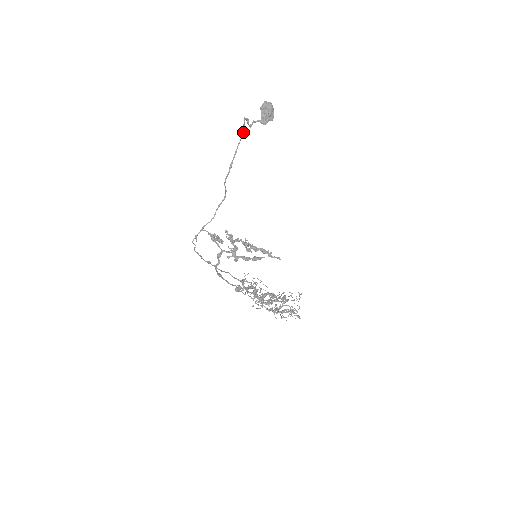
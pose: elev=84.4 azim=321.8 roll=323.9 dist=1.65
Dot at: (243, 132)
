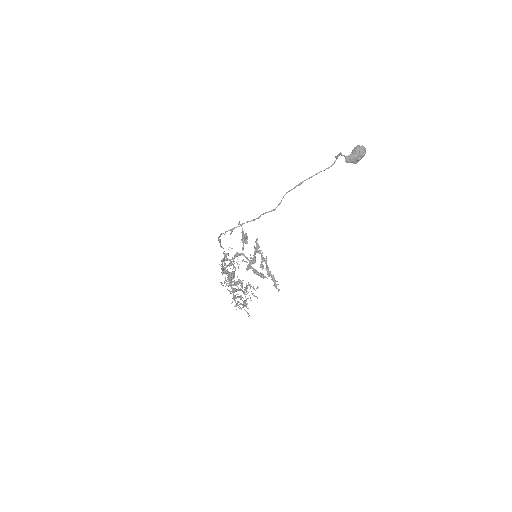
Dot at: (330, 166)
